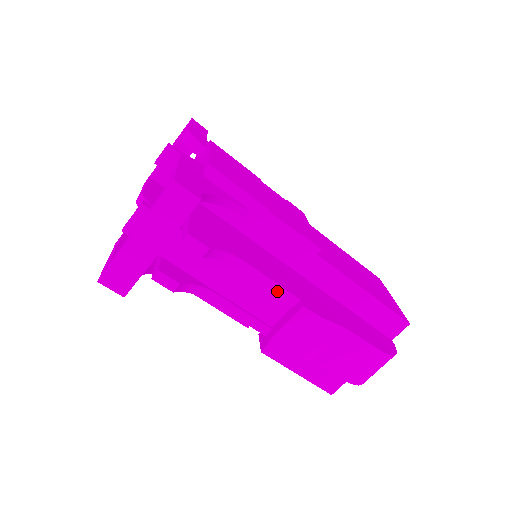
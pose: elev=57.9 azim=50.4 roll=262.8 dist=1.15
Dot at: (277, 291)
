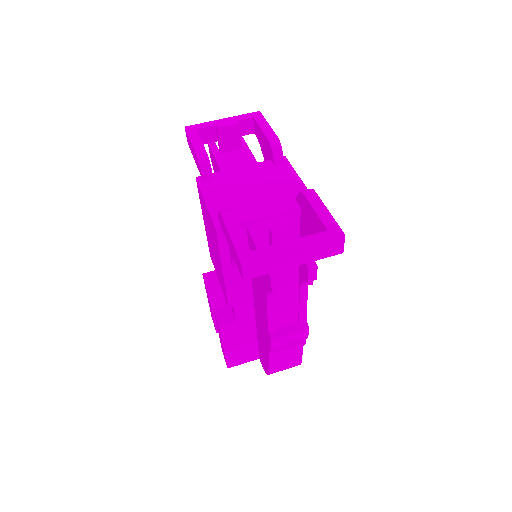
Dot at: (302, 311)
